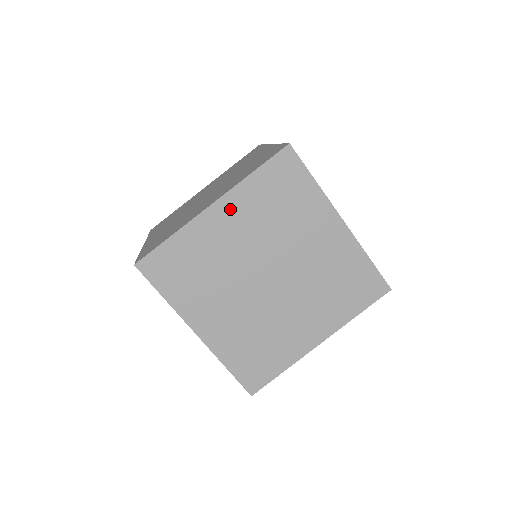
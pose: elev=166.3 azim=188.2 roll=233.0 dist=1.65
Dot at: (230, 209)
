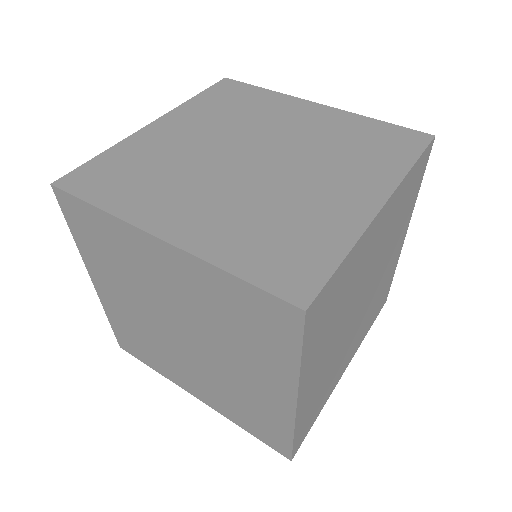
Dot at: (387, 214)
